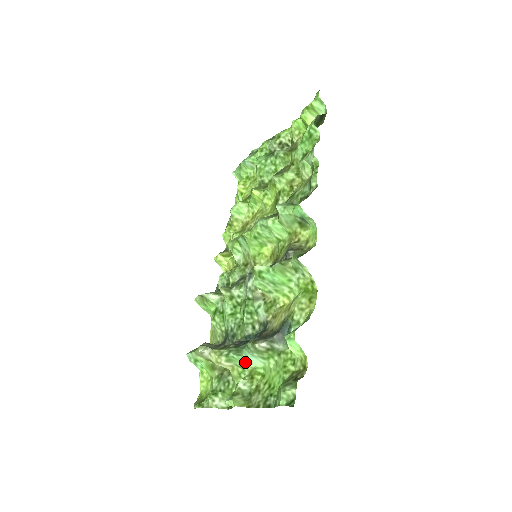
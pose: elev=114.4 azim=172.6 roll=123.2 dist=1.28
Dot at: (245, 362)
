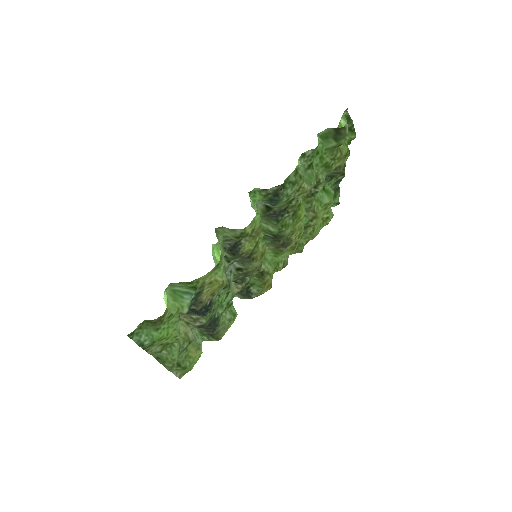
Dot at: occluded
